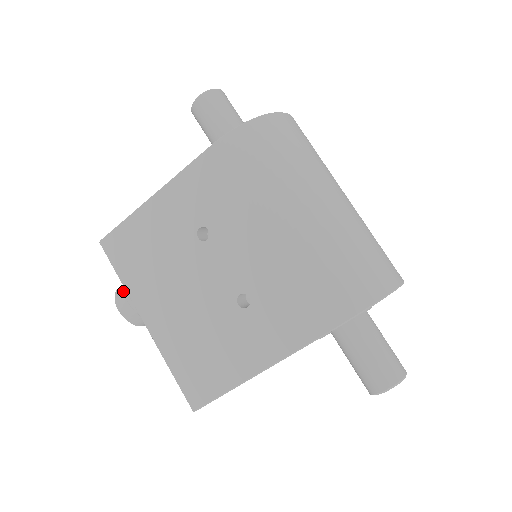
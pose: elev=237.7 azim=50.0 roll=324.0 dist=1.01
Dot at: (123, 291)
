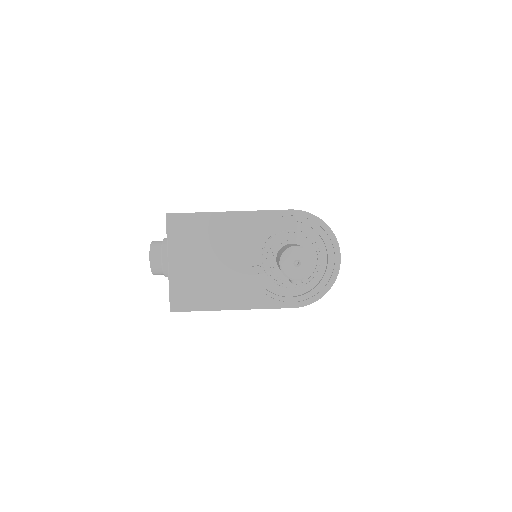
Dot at: occluded
